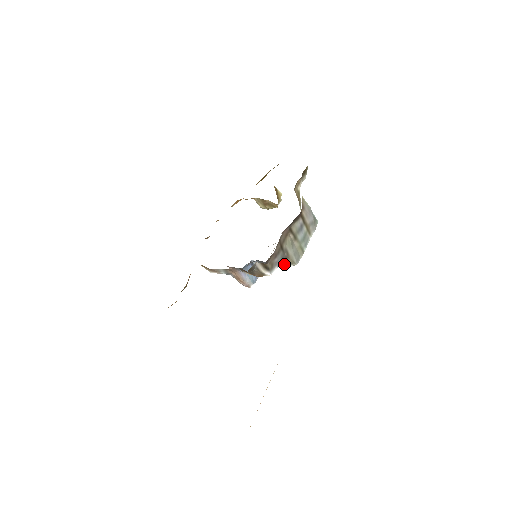
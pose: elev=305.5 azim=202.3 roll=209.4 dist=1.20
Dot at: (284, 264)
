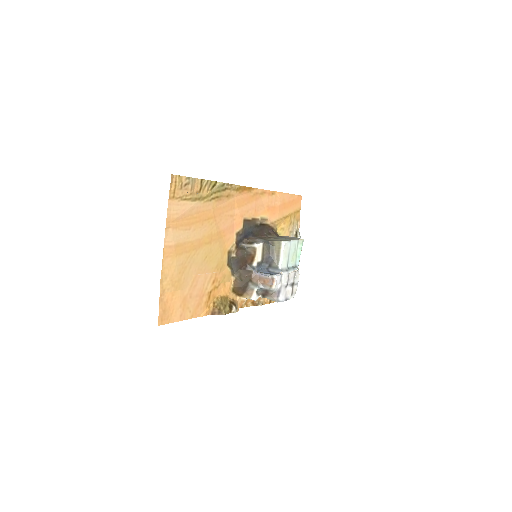
Dot at: (279, 250)
